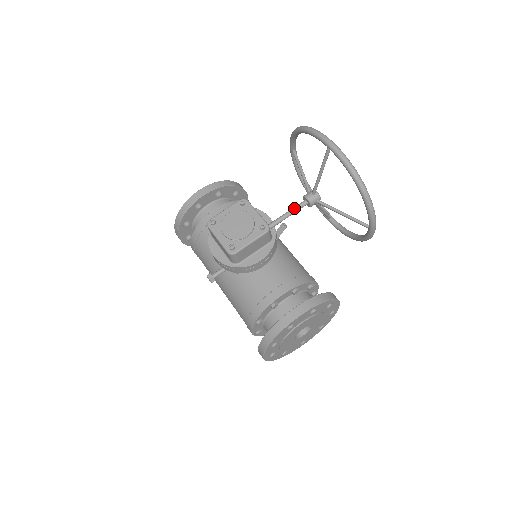
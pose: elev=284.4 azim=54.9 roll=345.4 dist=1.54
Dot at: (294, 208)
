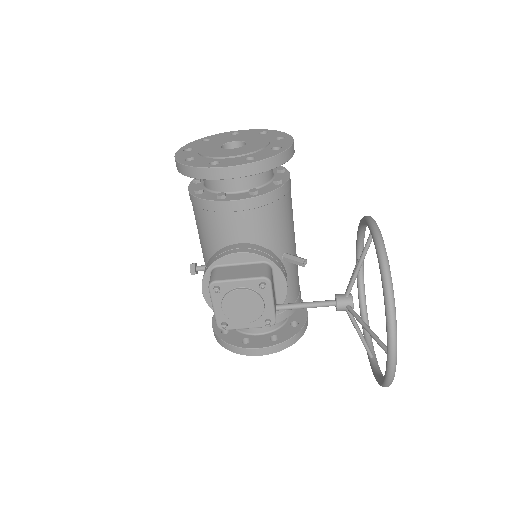
Dot at: (317, 306)
